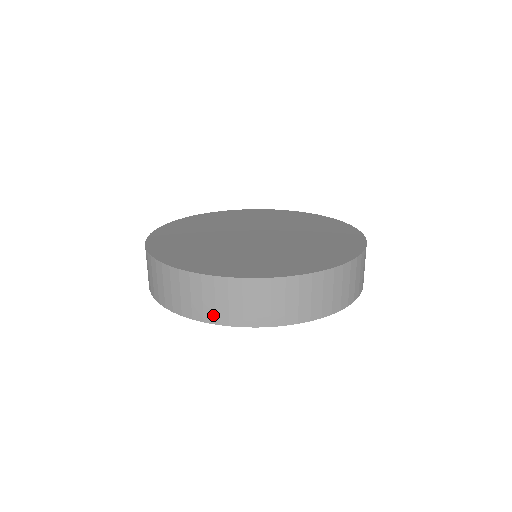
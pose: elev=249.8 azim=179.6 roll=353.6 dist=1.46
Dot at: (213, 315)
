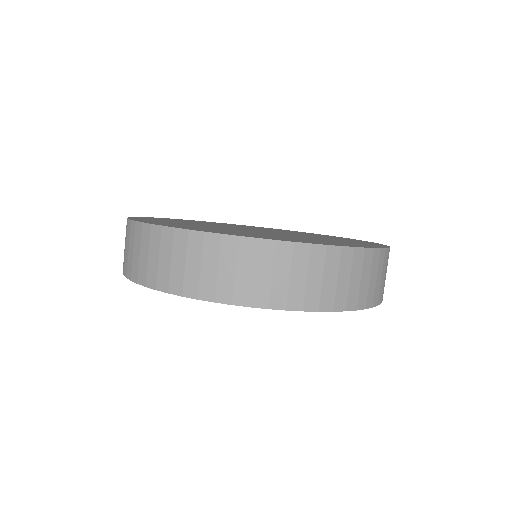
Dot at: (332, 299)
